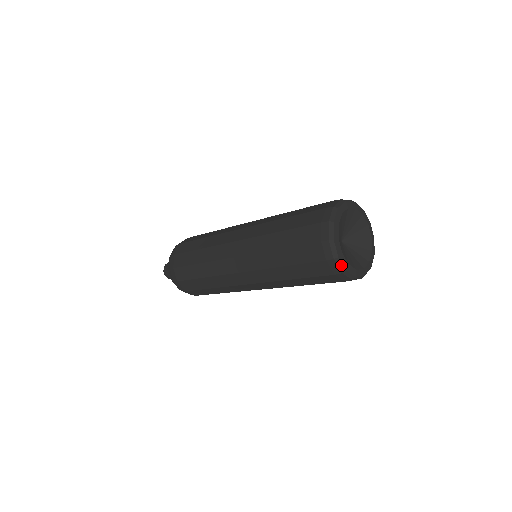
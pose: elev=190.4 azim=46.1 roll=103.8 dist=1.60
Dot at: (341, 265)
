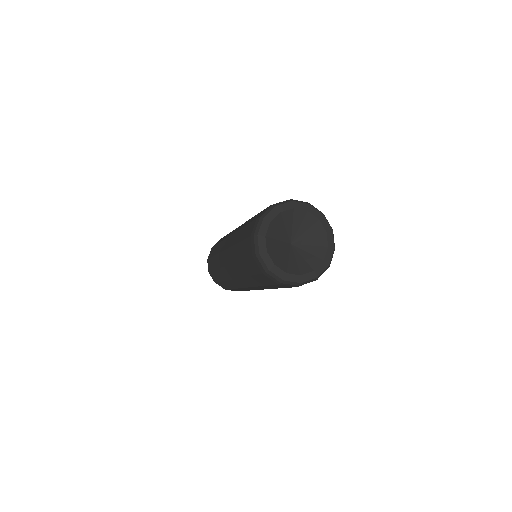
Dot at: (309, 281)
